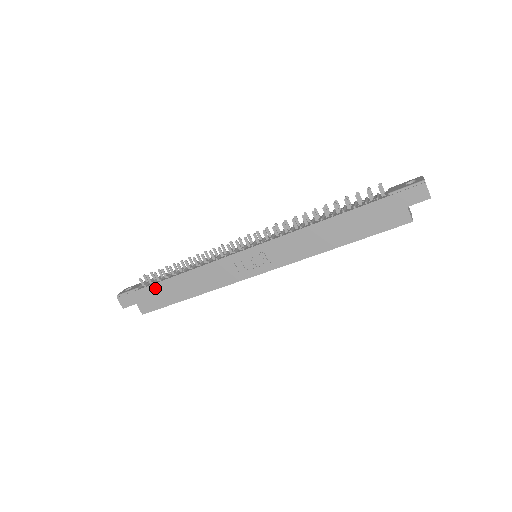
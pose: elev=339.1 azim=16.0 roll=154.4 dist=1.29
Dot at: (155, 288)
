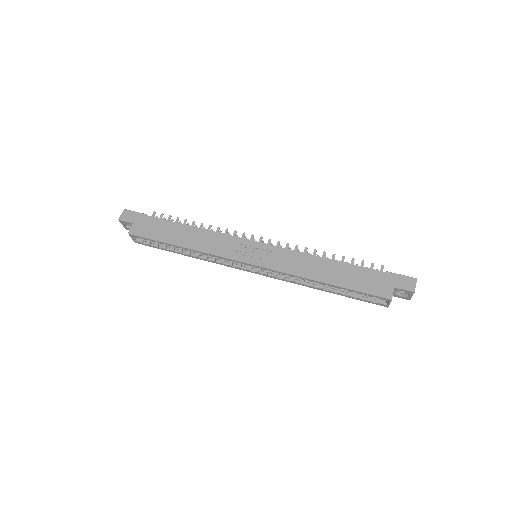
Dot at: (161, 222)
